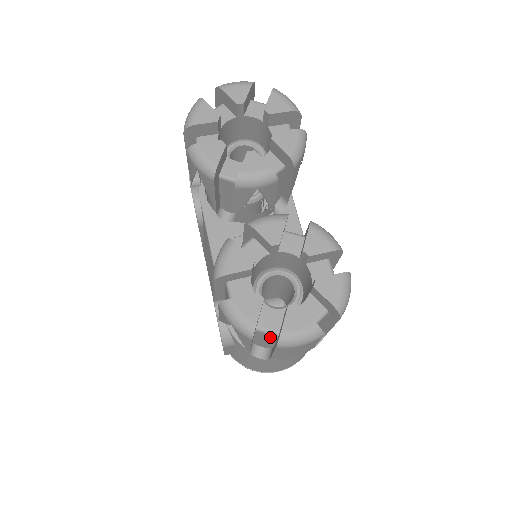
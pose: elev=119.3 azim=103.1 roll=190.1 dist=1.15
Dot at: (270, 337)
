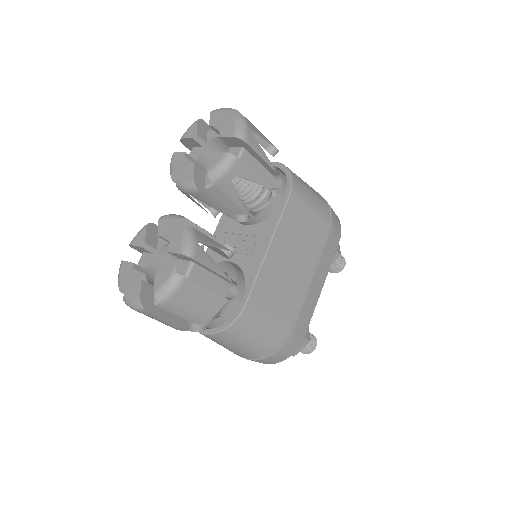
Dot at: occluded
